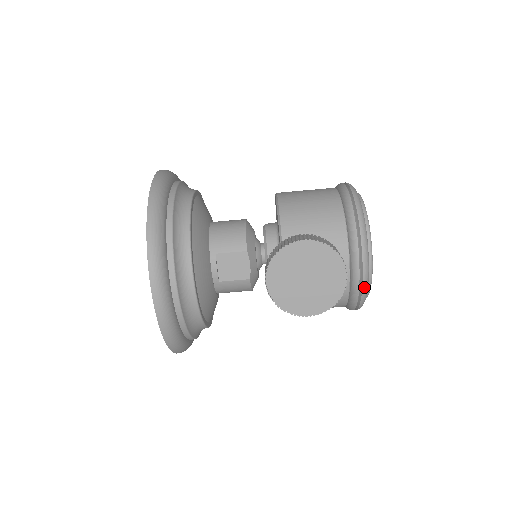
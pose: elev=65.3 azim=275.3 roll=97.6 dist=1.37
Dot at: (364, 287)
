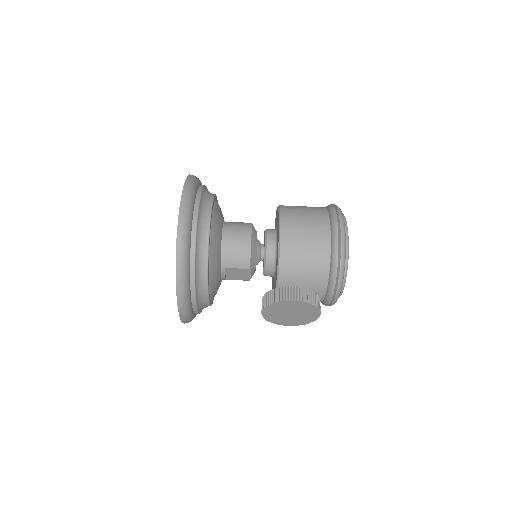
Dot at: occluded
